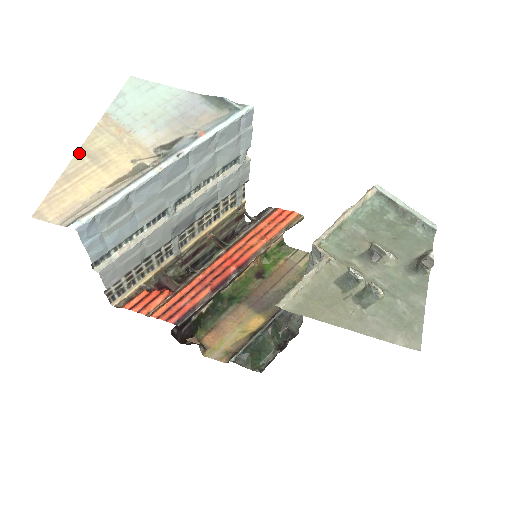
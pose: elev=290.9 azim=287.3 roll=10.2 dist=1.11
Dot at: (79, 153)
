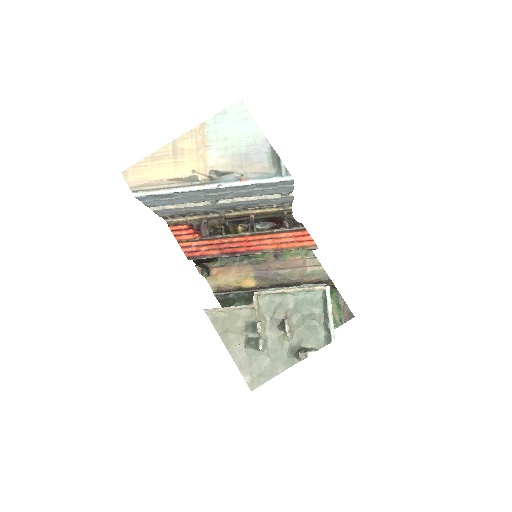
Dot at: (170, 144)
